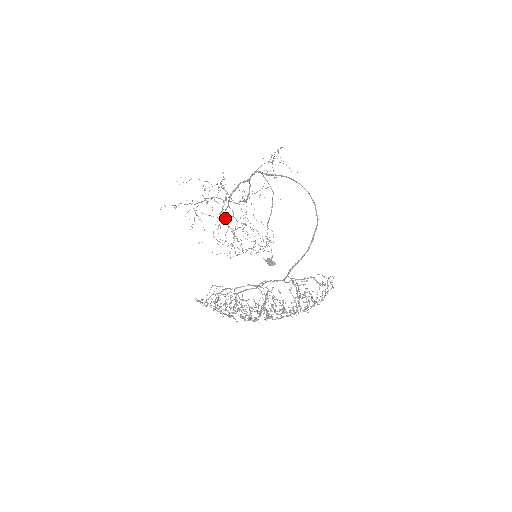
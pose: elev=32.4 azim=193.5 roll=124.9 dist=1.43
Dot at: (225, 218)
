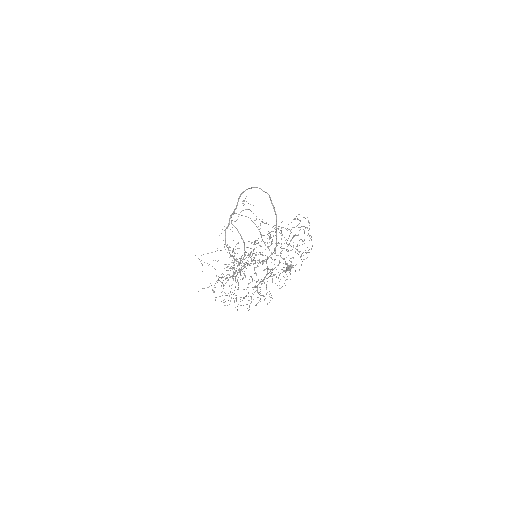
Dot at: occluded
